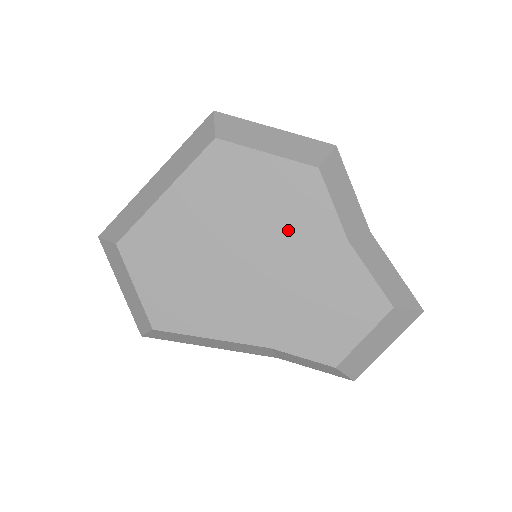
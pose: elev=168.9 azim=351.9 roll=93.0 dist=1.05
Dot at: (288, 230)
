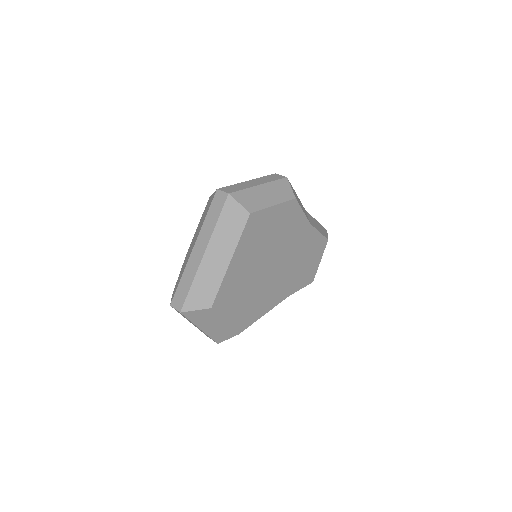
Dot at: (288, 237)
